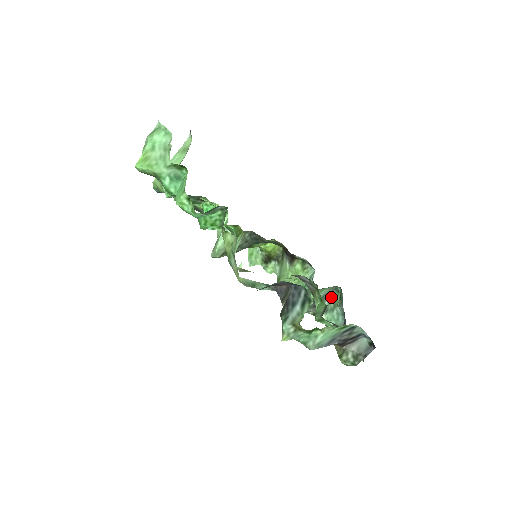
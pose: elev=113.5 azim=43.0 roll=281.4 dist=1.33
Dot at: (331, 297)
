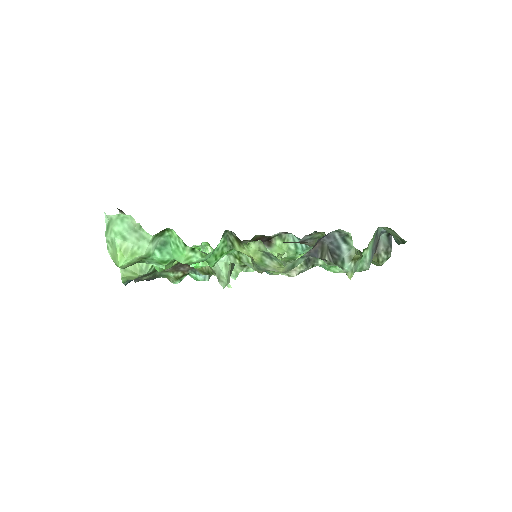
Dot at: occluded
